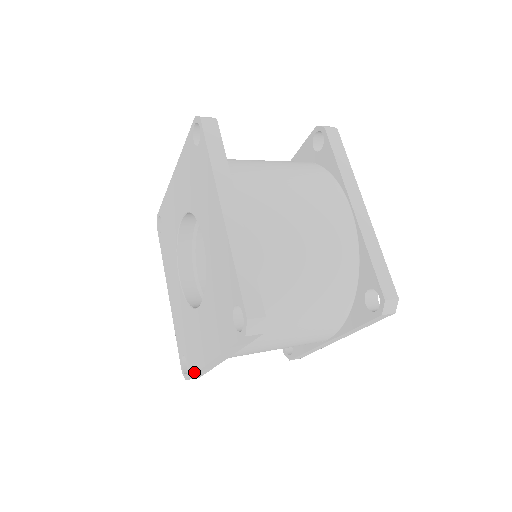
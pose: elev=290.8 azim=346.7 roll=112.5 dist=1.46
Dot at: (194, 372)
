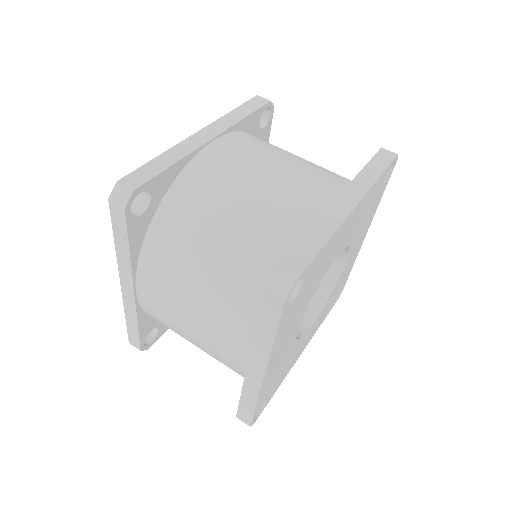
Dot at: (127, 319)
